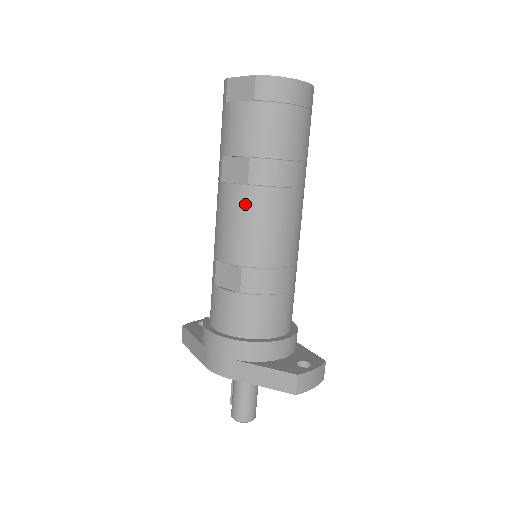
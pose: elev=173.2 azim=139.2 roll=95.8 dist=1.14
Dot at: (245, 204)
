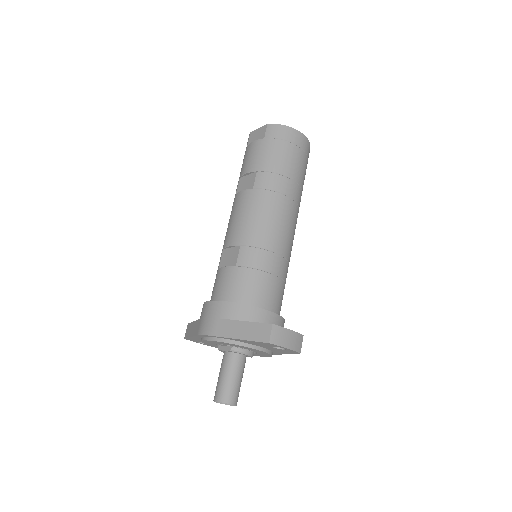
Dot at: (249, 201)
